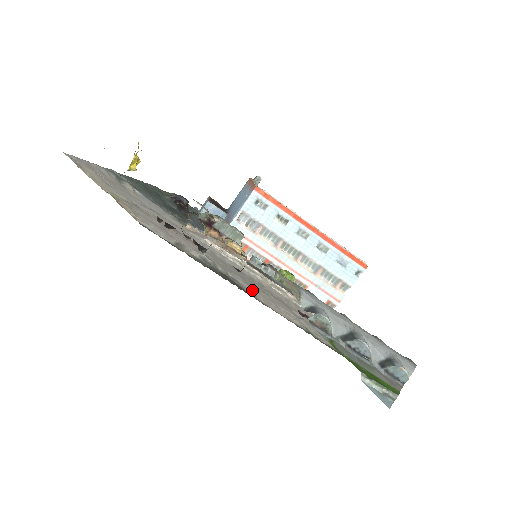
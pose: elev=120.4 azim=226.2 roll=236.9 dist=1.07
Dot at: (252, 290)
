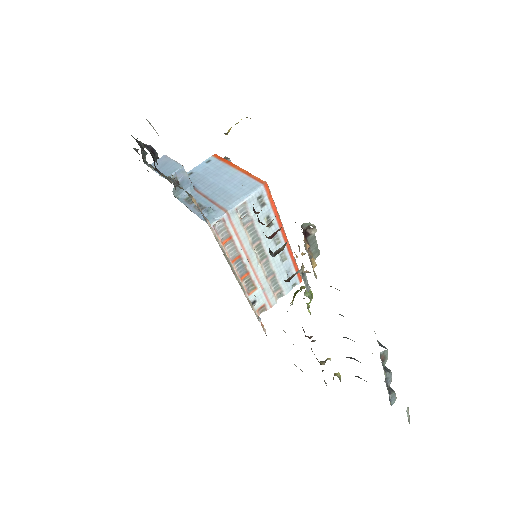
Dot at: occluded
